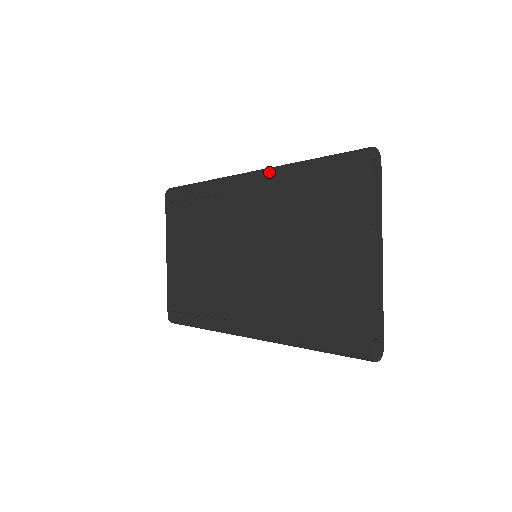
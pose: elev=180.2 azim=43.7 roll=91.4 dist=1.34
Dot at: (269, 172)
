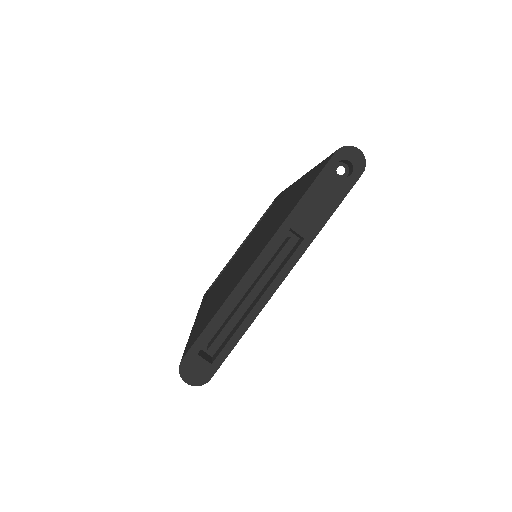
Dot at: occluded
